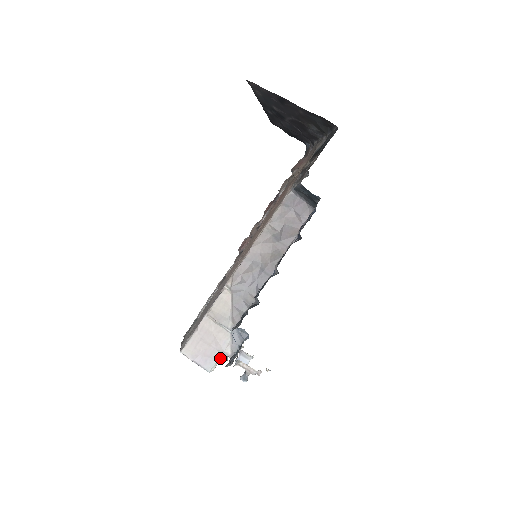
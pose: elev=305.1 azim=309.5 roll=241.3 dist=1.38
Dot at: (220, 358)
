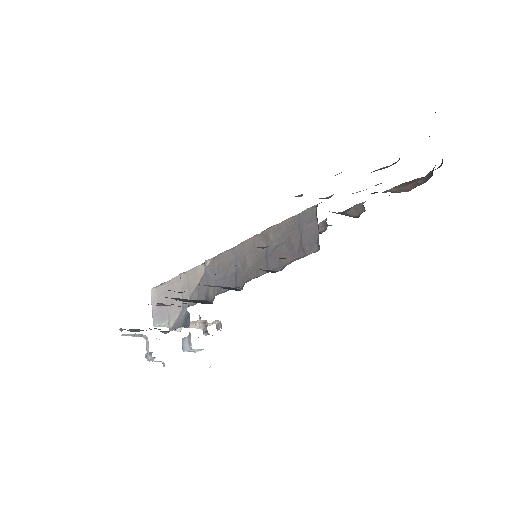
Dot at: (167, 322)
